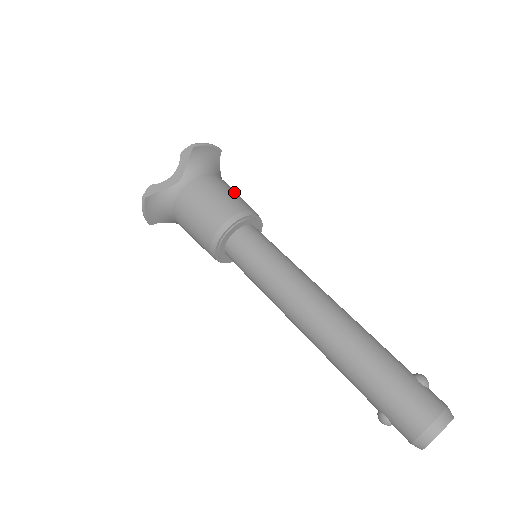
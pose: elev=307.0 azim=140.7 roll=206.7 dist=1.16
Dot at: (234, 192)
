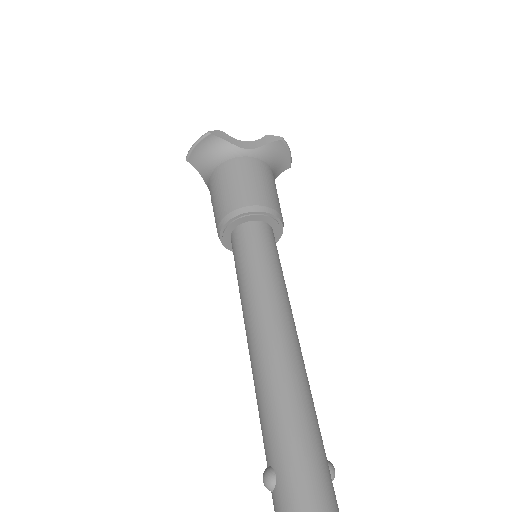
Dot at: occluded
